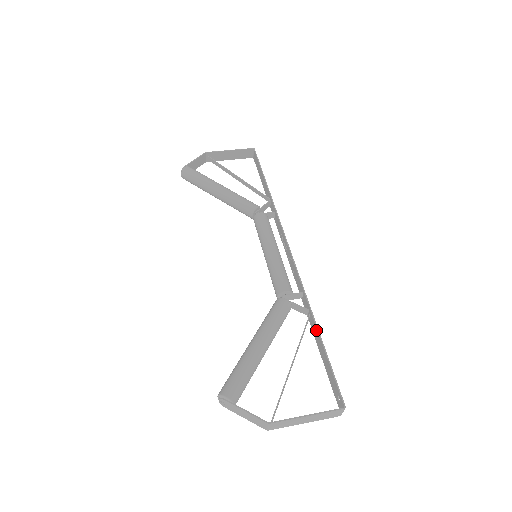
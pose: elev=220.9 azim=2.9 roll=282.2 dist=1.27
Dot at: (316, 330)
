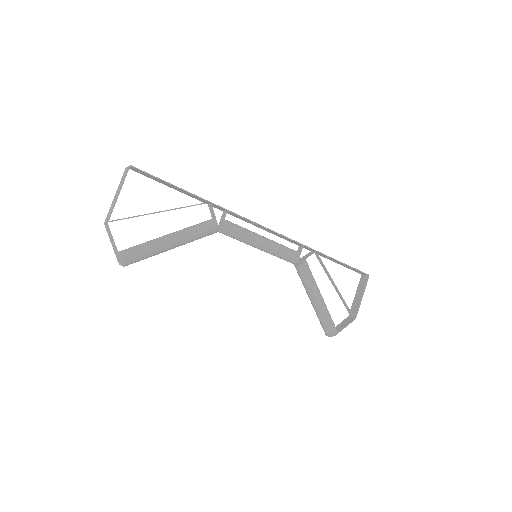
Dot at: occluded
